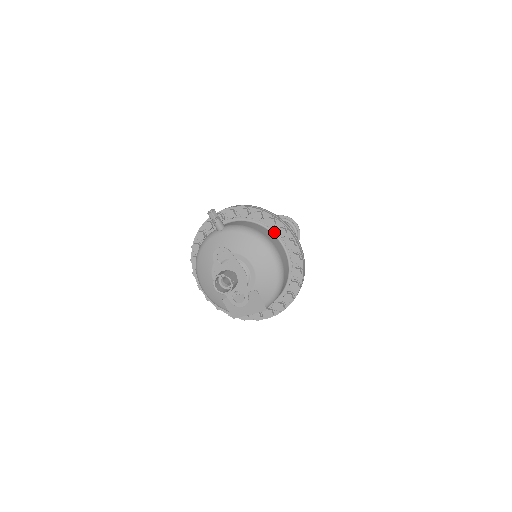
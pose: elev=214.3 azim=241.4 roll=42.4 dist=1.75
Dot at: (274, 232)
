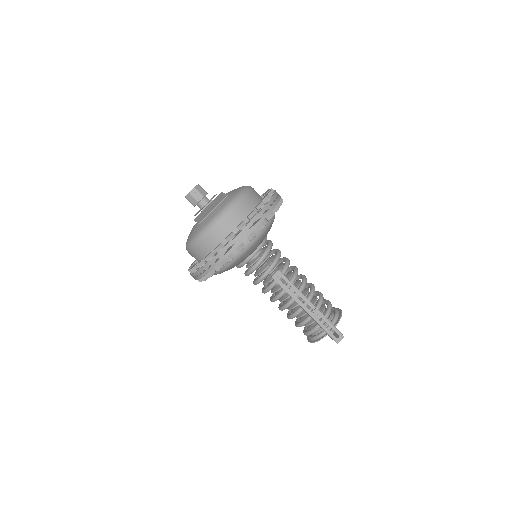
Dot at: occluded
